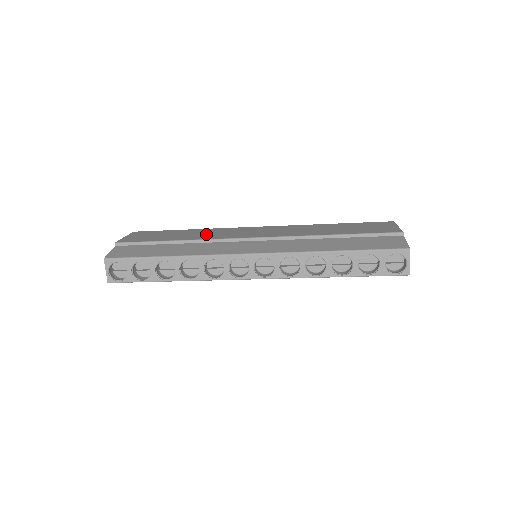
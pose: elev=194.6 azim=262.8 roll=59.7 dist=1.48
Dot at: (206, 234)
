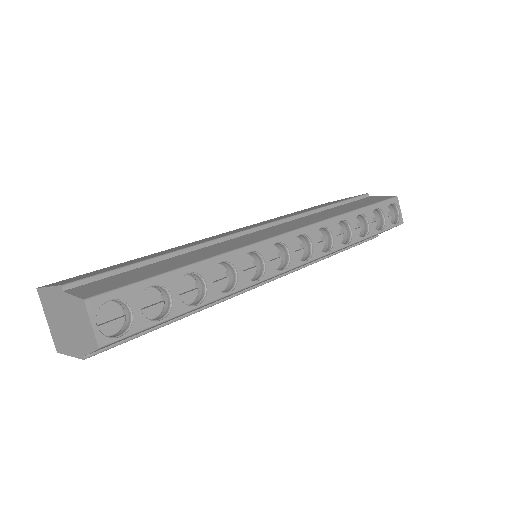
Dot at: occluded
